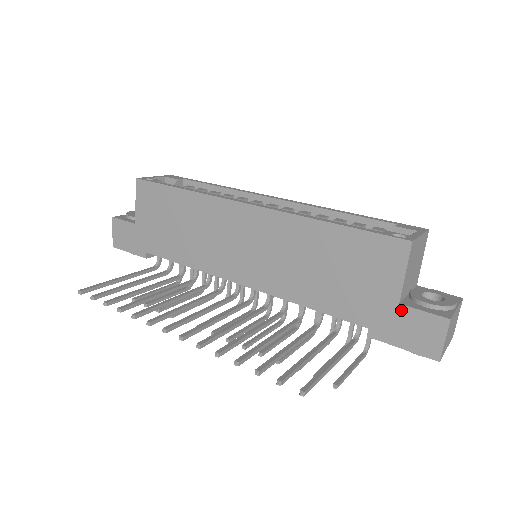
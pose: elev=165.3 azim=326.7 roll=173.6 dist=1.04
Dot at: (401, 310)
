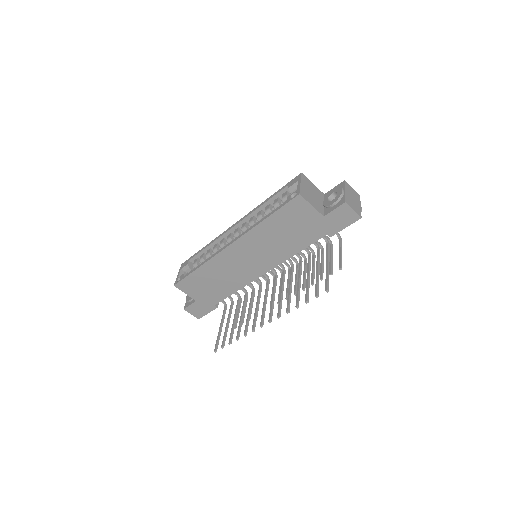
Dot at: (327, 218)
